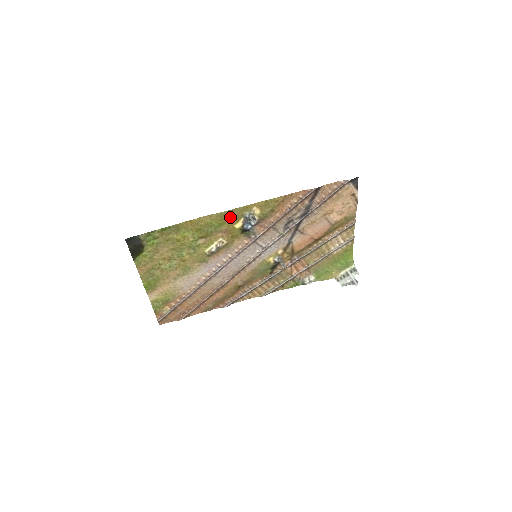
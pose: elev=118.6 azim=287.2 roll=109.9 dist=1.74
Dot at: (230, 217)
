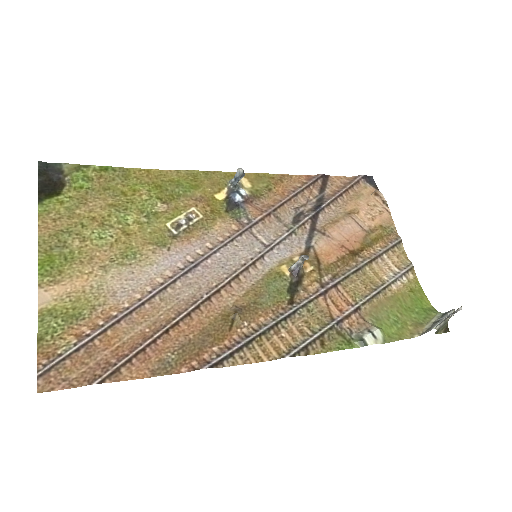
Dot at: (207, 181)
